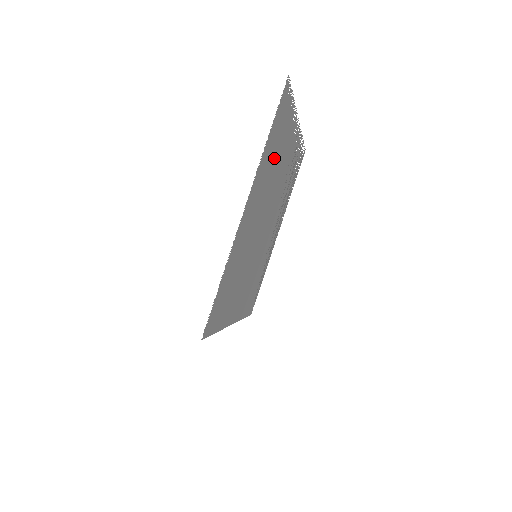
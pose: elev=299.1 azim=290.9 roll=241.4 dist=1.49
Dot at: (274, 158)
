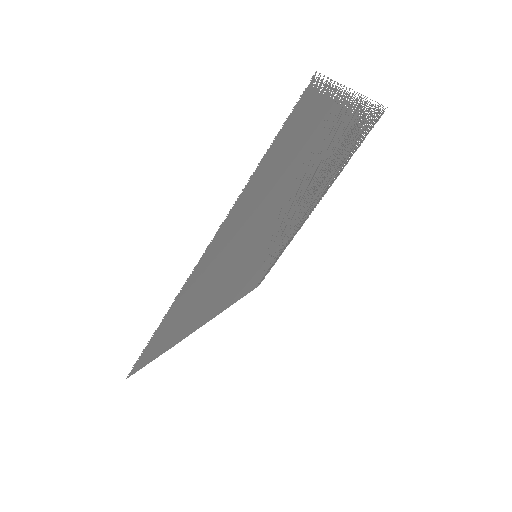
Dot at: (286, 170)
